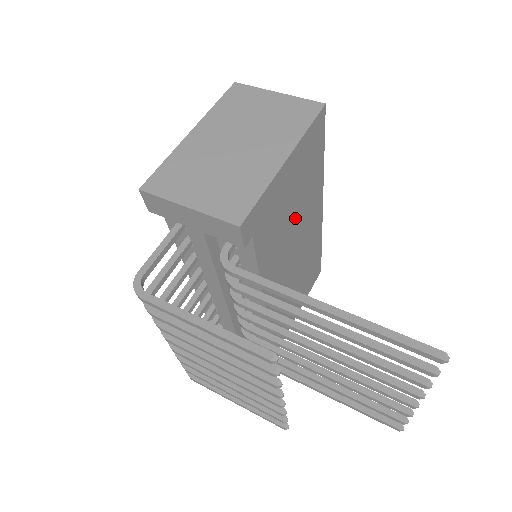
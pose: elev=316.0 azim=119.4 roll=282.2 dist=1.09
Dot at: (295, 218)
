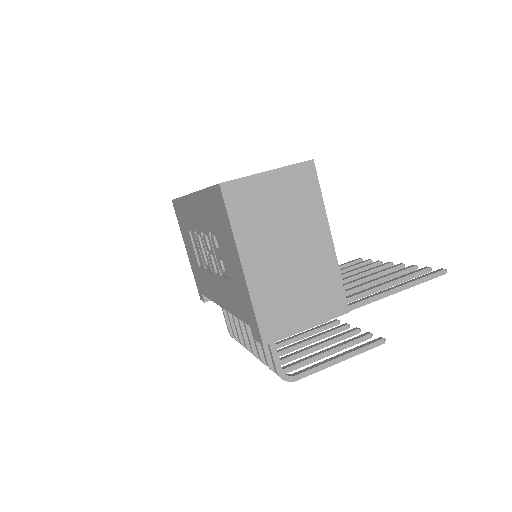
Dot at: occluded
